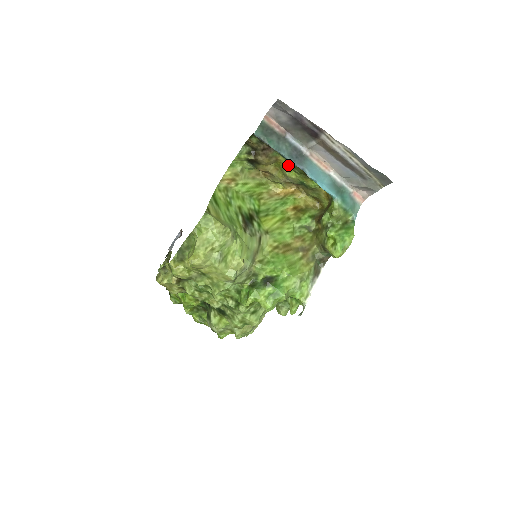
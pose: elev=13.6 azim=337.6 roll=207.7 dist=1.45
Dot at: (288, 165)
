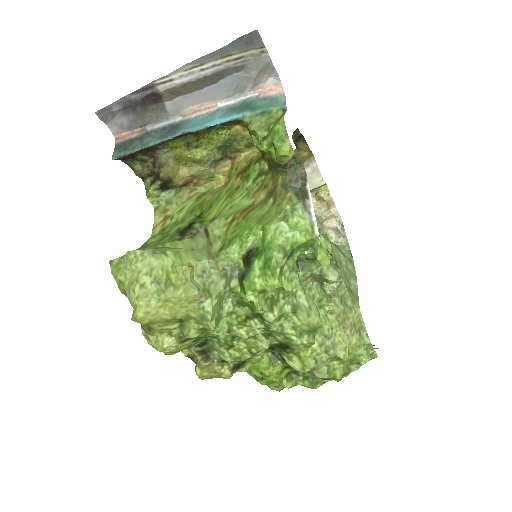
Dot at: (185, 150)
